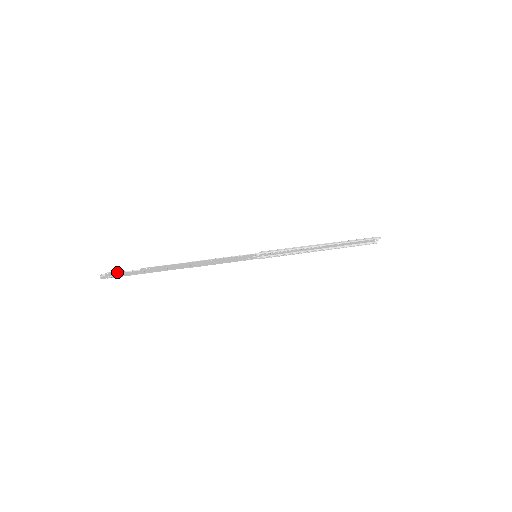
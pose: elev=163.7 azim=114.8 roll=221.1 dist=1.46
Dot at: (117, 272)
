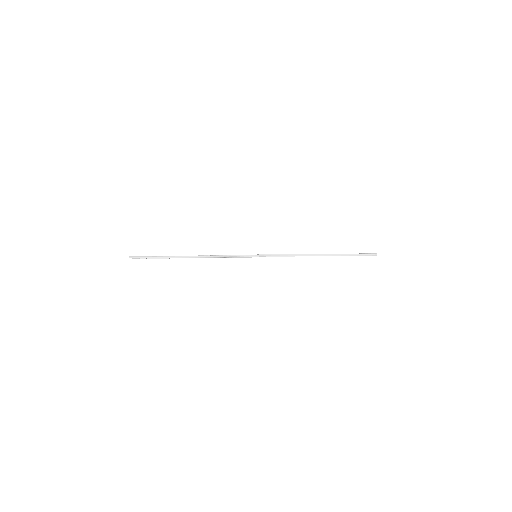
Dot at: (141, 258)
